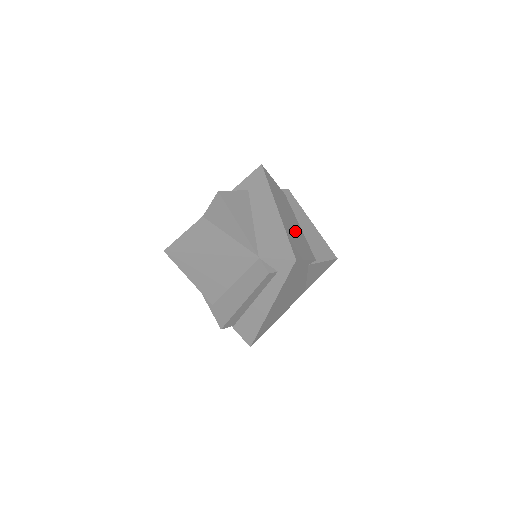
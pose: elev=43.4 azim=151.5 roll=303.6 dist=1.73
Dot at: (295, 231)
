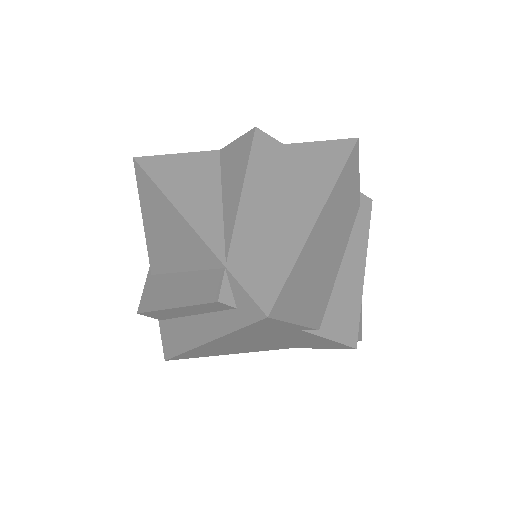
Dot at: (321, 267)
